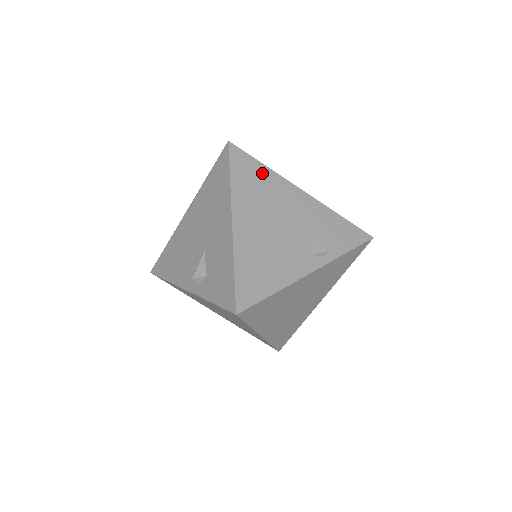
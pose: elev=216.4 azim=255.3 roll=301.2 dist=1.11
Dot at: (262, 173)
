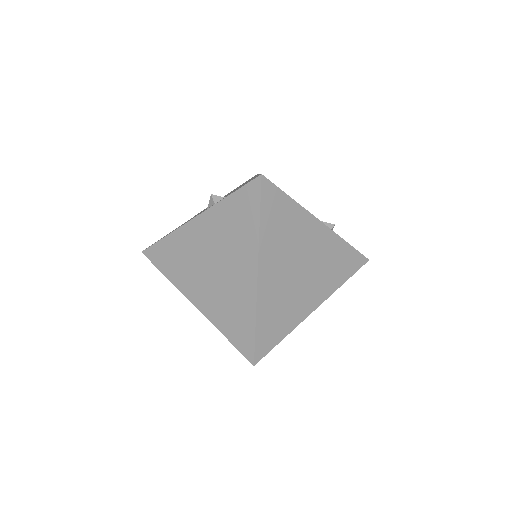
Dot at: occluded
